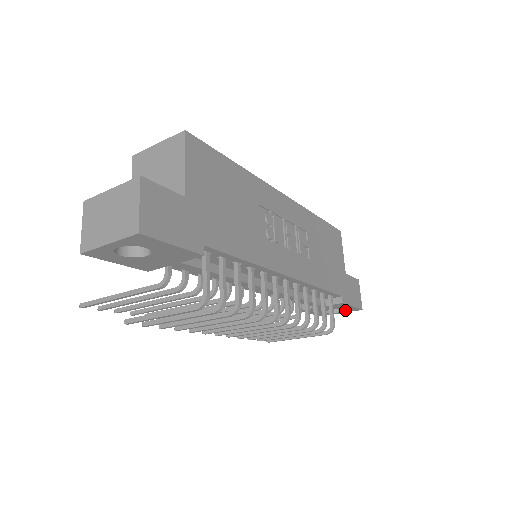
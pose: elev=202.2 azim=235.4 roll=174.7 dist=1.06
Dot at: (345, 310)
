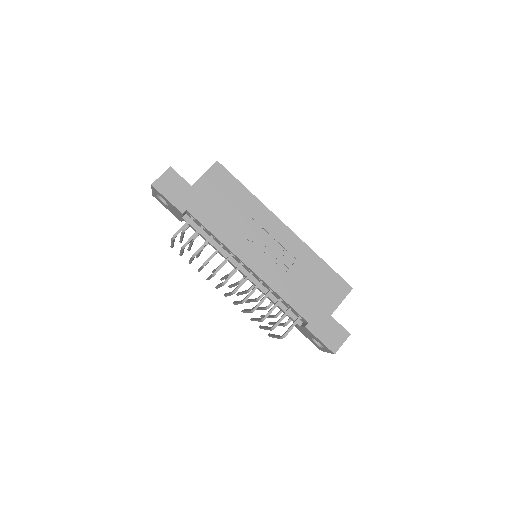
Dot at: (324, 347)
